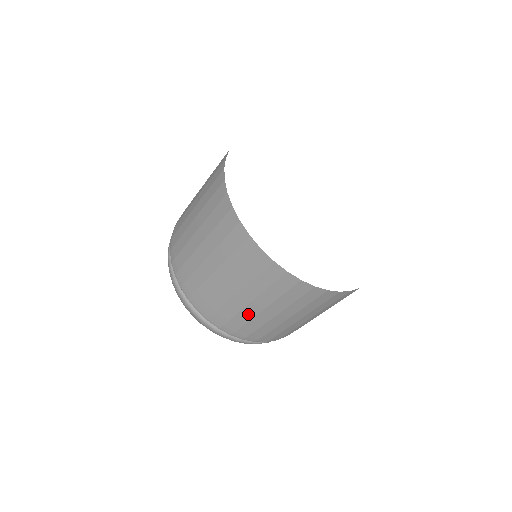
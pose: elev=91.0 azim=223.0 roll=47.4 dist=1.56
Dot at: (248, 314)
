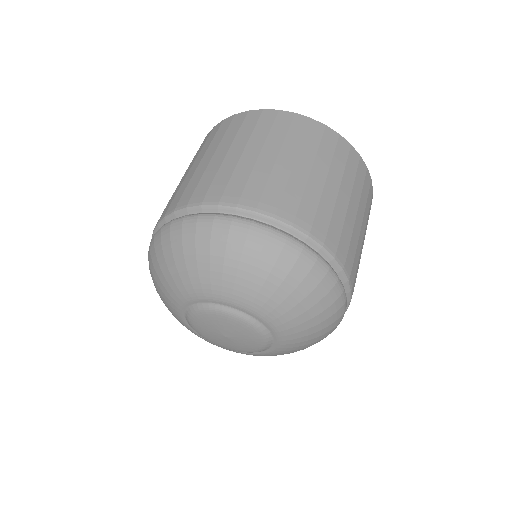
Dot at: (299, 180)
